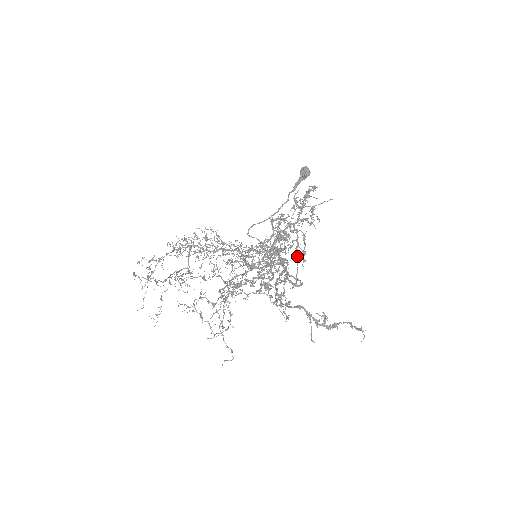
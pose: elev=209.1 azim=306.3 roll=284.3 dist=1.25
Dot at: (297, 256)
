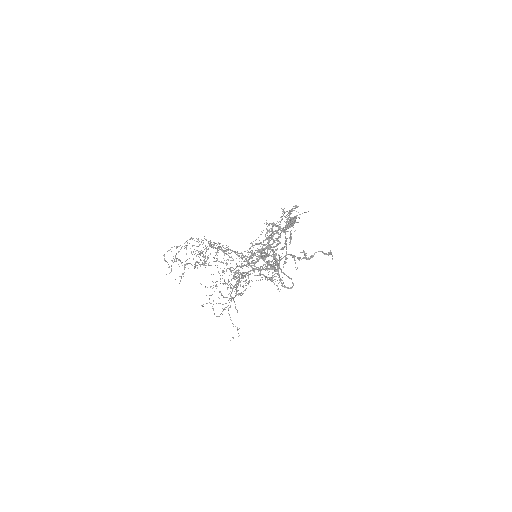
Dot at: (286, 245)
